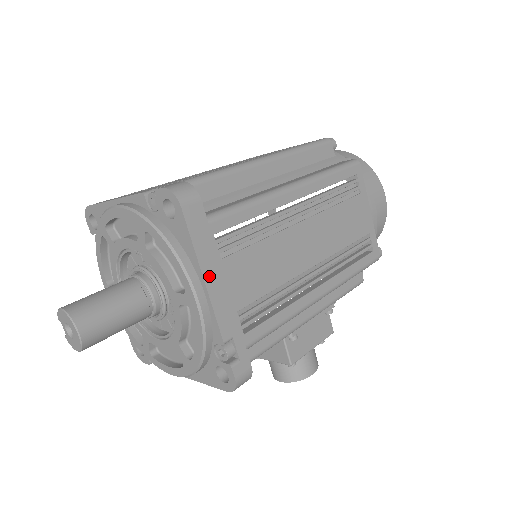
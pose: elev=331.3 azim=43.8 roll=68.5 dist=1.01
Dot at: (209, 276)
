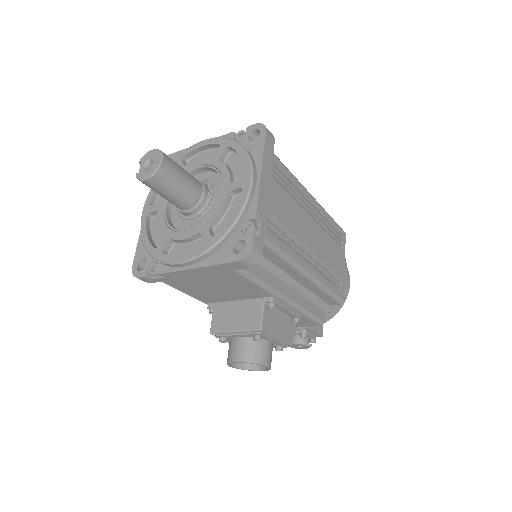
Dot at: (264, 175)
